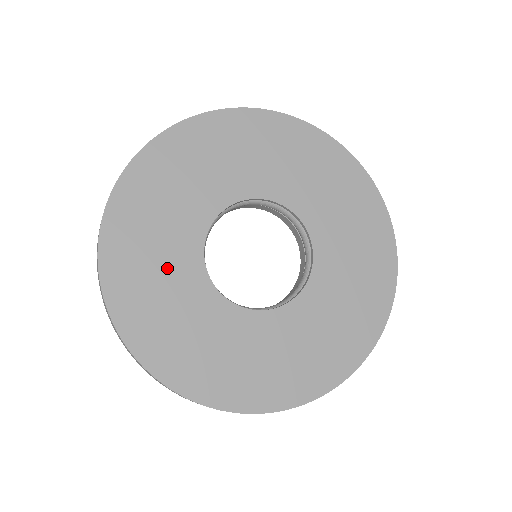
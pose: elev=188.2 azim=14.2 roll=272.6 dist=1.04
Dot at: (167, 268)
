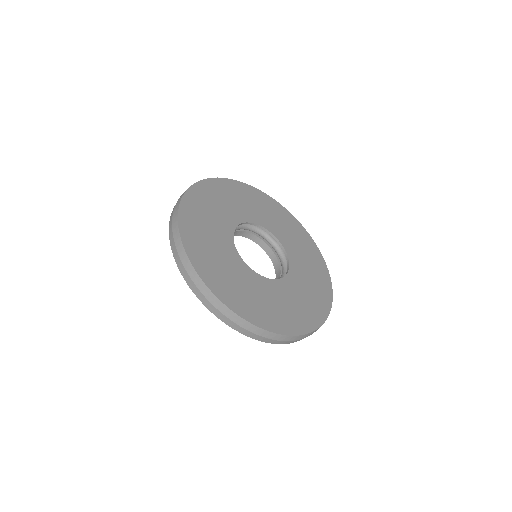
Dot at: (214, 233)
